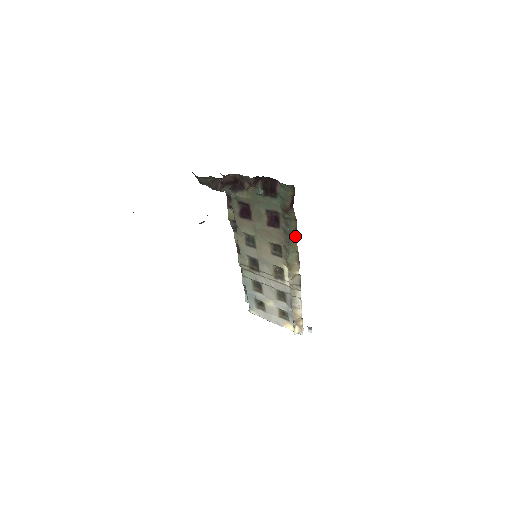
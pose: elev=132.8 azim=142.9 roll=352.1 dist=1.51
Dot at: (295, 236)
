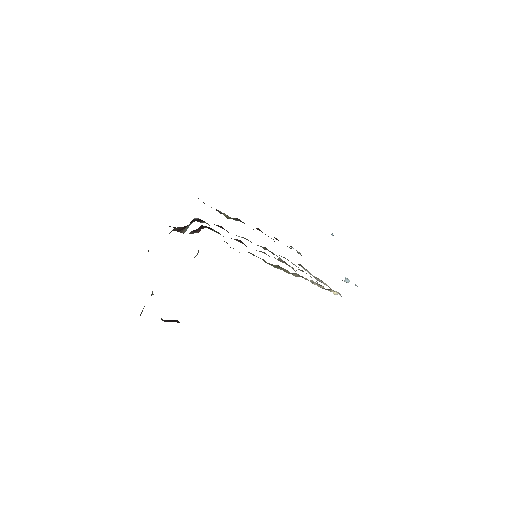
Dot at: (262, 259)
